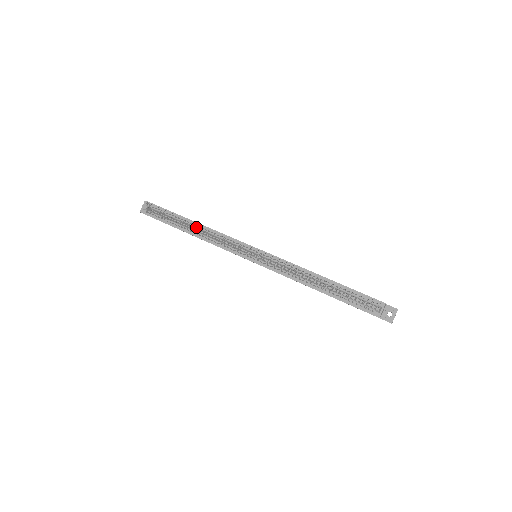
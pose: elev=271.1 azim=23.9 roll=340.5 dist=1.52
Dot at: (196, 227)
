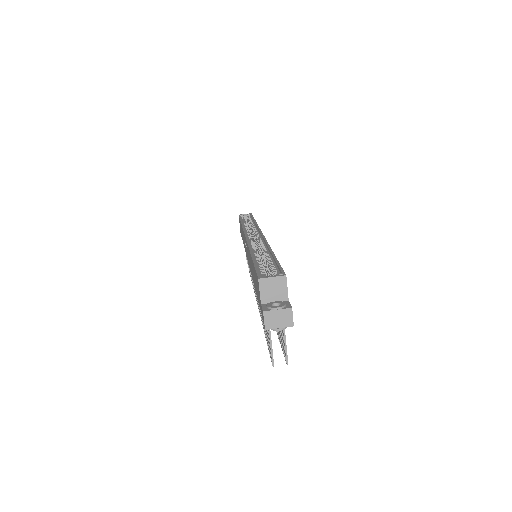
Dot at: occluded
